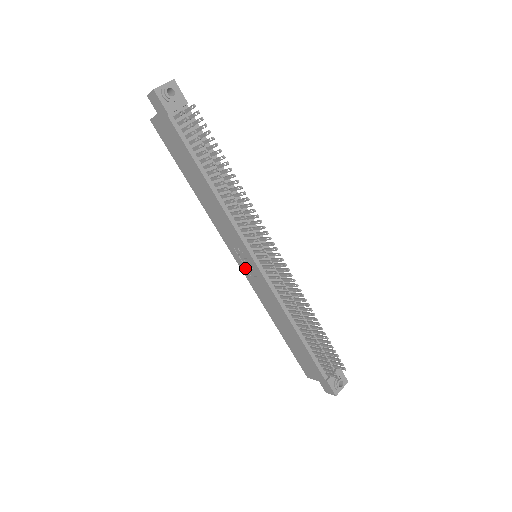
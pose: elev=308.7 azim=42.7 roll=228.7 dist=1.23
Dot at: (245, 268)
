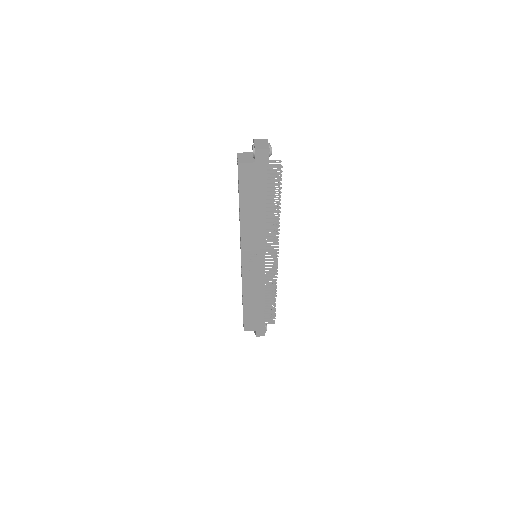
Dot at: (248, 265)
